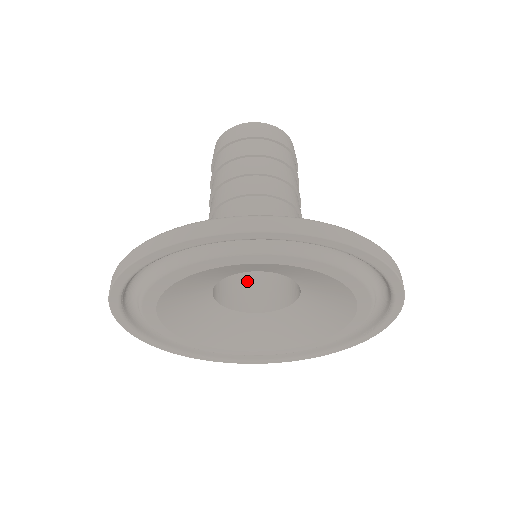
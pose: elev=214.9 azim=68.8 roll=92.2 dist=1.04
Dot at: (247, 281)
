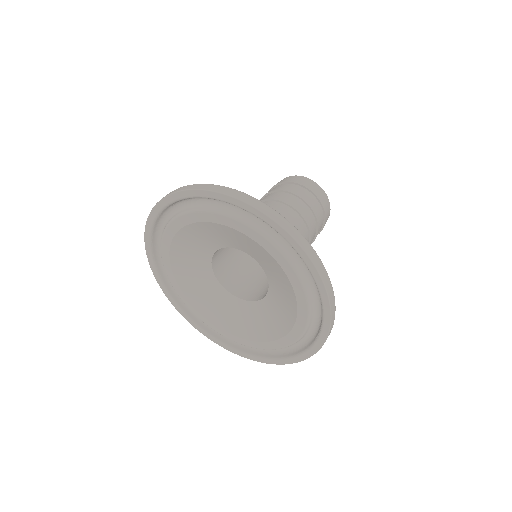
Dot at: (253, 281)
